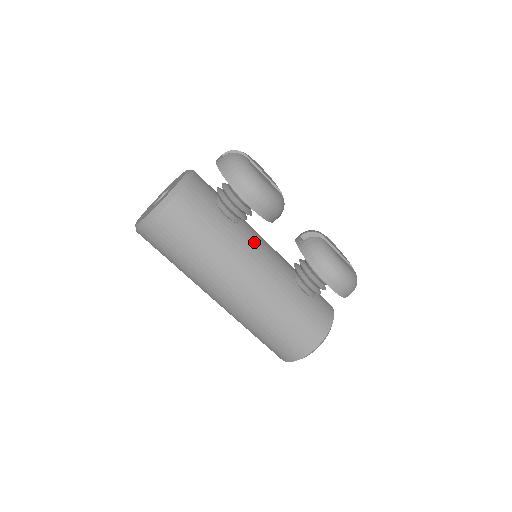
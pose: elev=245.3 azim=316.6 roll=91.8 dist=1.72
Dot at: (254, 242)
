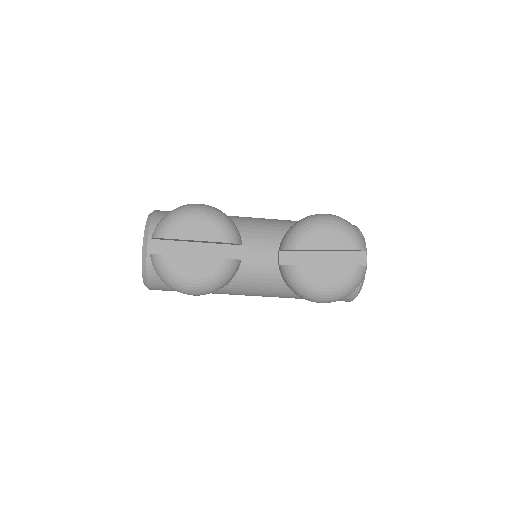
Dot at: (238, 272)
